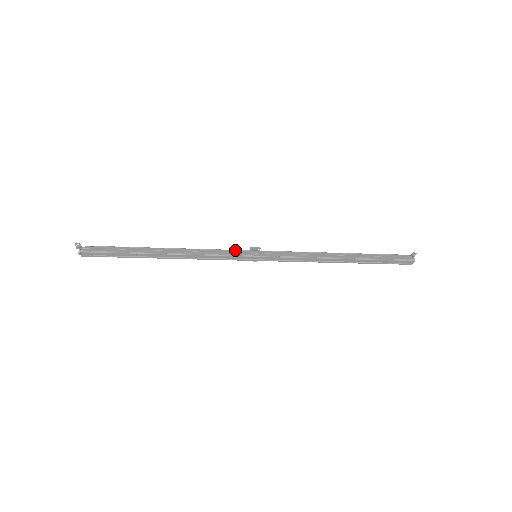
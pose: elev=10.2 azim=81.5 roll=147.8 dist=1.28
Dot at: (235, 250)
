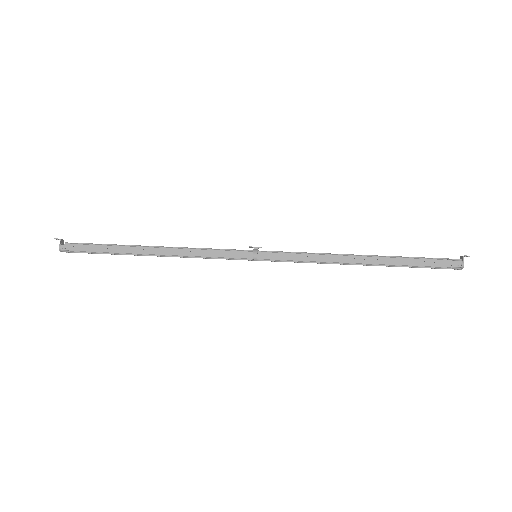
Dot at: (231, 250)
